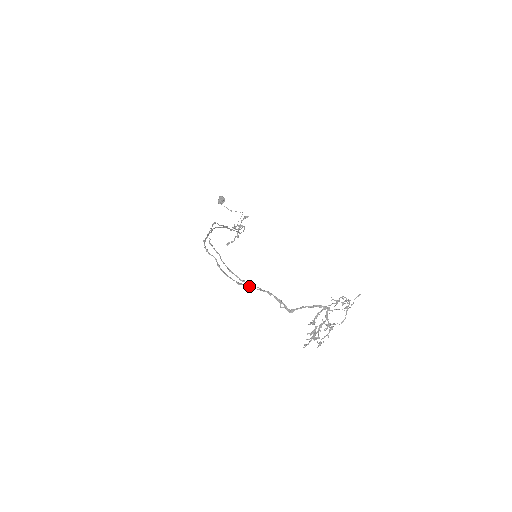
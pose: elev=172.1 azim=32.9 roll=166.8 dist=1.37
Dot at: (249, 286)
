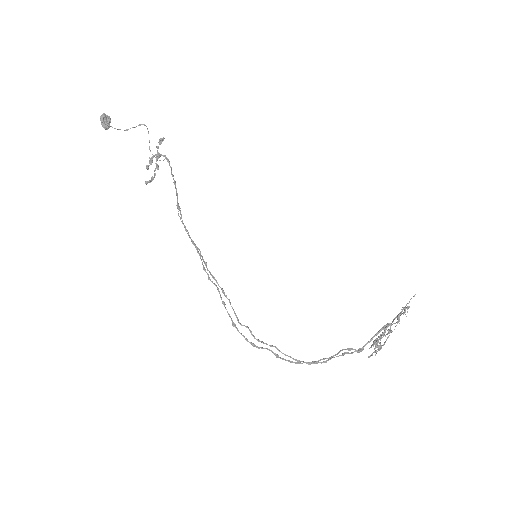
Dot at: (320, 360)
